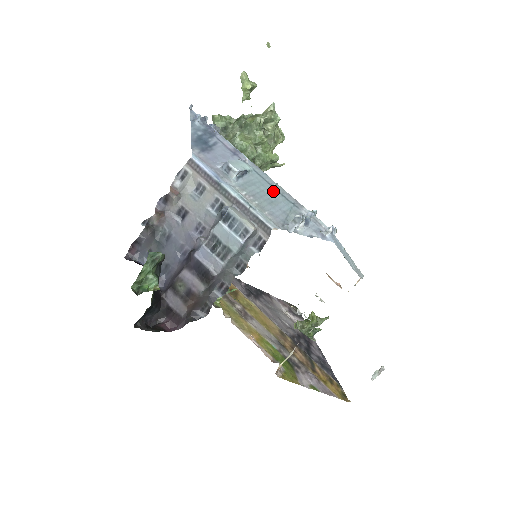
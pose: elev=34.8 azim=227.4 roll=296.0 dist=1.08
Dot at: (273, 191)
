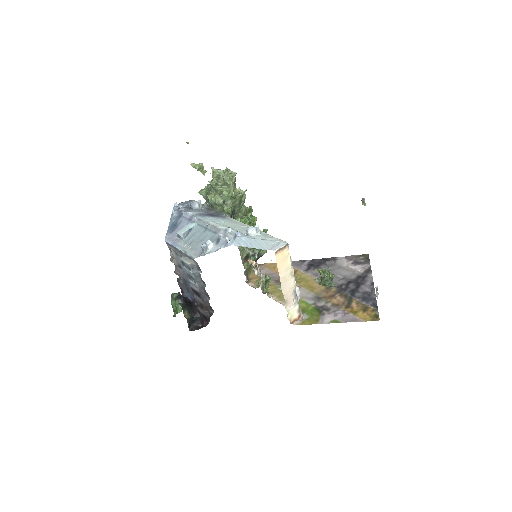
Dot at: (204, 232)
